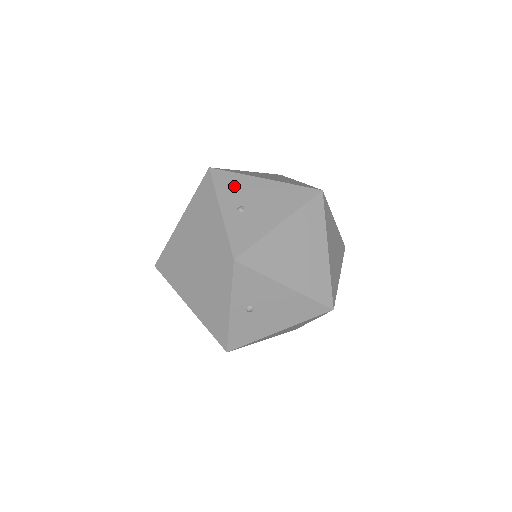
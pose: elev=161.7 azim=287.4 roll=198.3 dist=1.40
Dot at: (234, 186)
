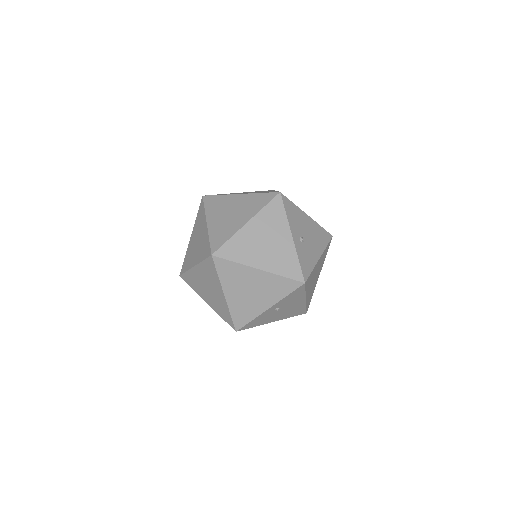
Dot at: (296, 216)
